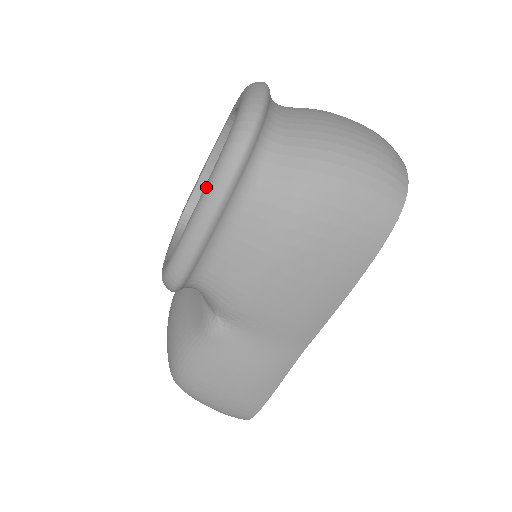
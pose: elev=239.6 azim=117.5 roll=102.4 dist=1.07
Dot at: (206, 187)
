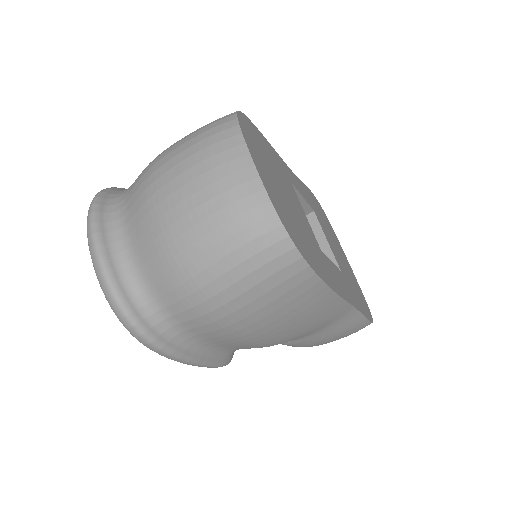
Dot at: occluded
